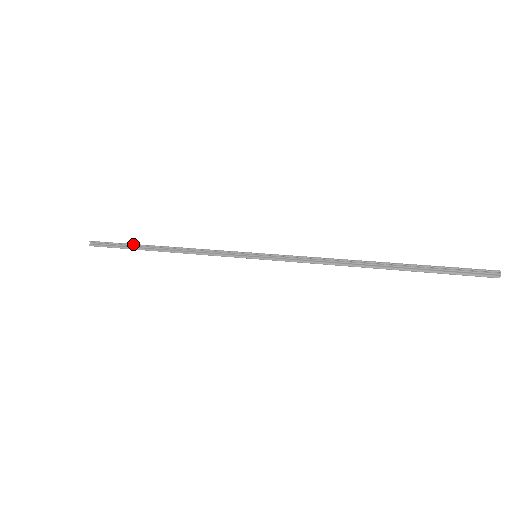
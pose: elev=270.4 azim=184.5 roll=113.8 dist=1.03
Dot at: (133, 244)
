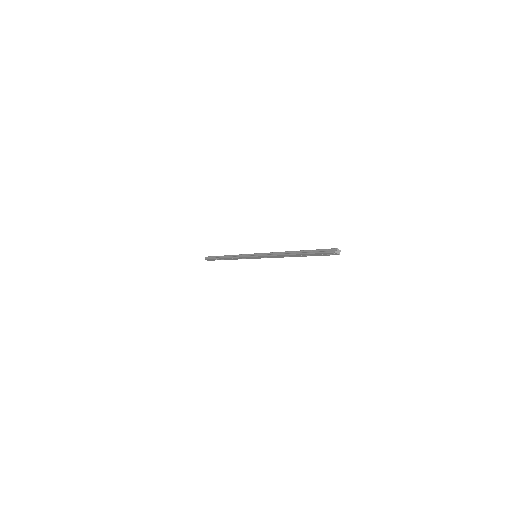
Dot at: (218, 256)
